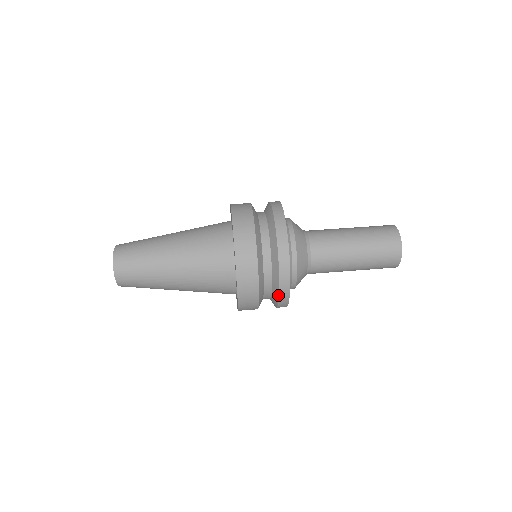
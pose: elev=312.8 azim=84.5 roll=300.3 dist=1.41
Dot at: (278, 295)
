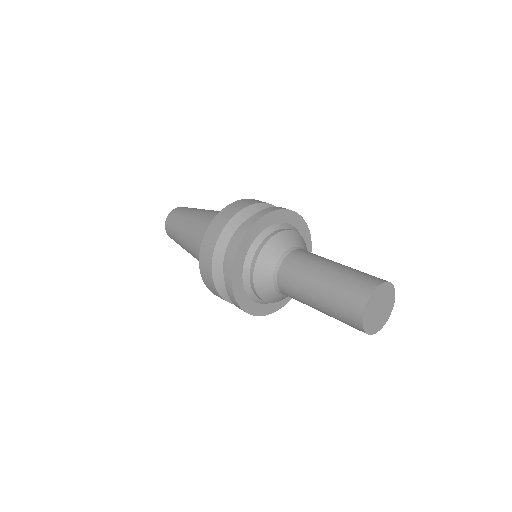
Dot at: (229, 251)
